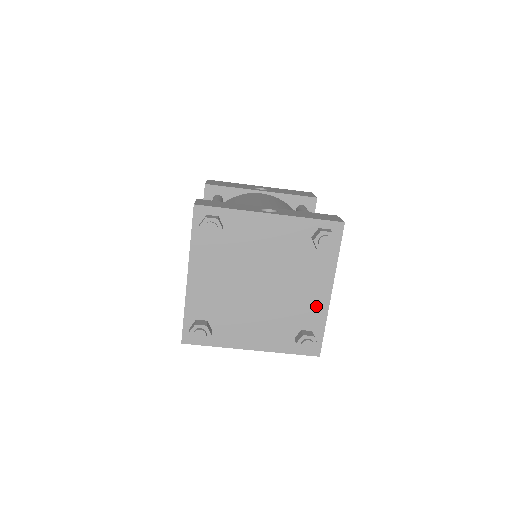
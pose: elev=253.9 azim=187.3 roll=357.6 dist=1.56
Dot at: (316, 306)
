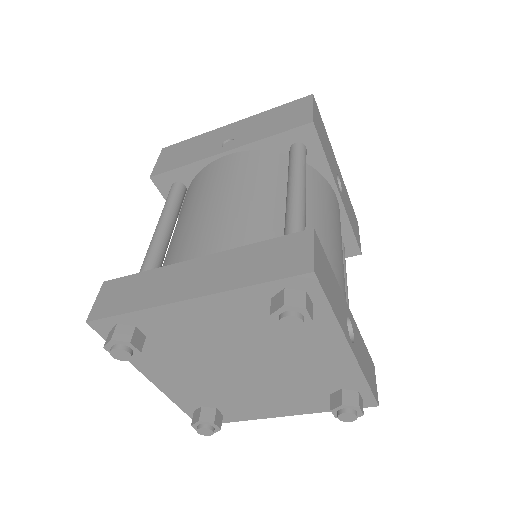
Dot at: (256, 411)
